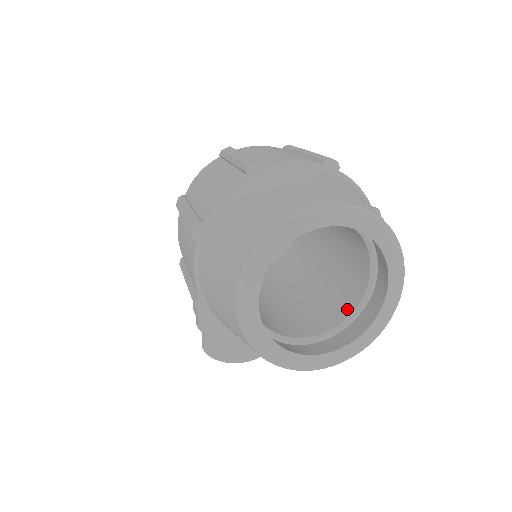
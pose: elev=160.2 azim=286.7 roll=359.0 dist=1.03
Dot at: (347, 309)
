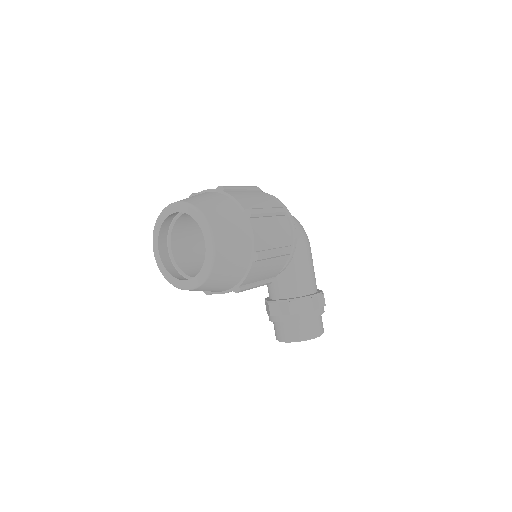
Dot at: occluded
